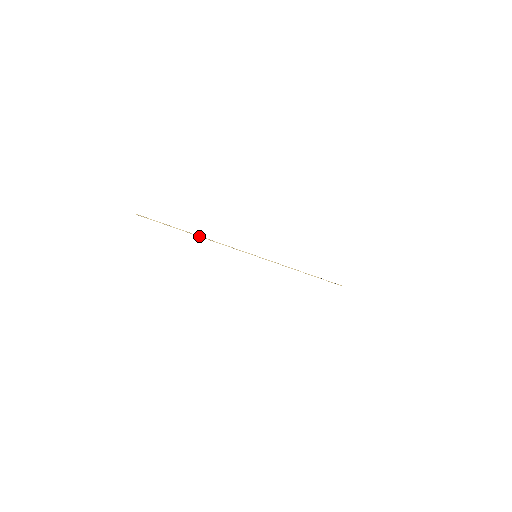
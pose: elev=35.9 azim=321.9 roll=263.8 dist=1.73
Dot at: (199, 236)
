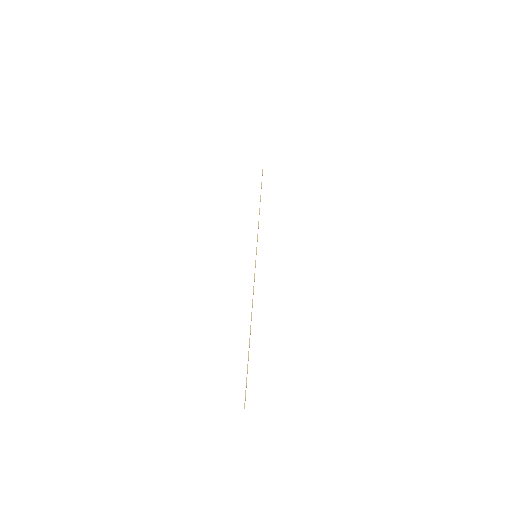
Dot at: occluded
